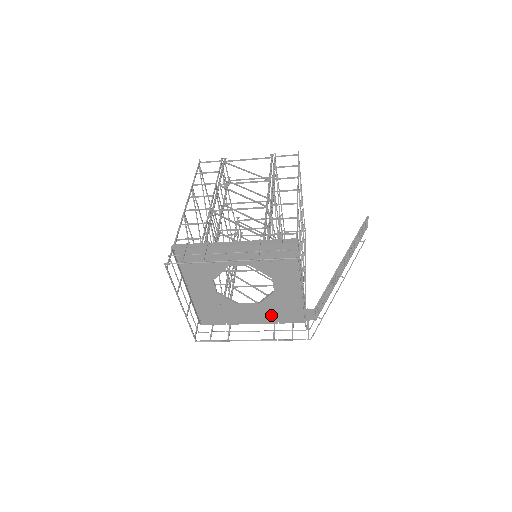
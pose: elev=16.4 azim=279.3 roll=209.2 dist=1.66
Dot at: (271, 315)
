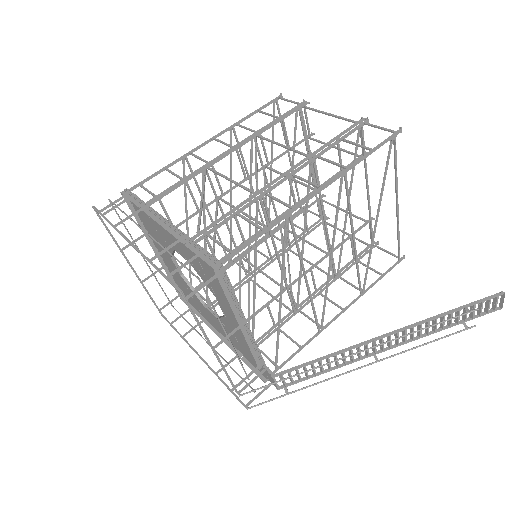
Dot at: (234, 342)
